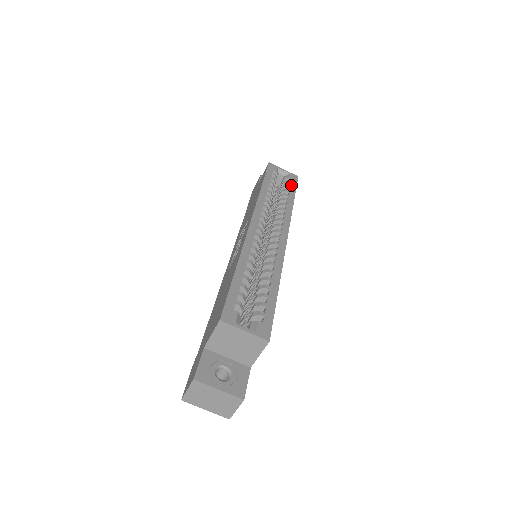
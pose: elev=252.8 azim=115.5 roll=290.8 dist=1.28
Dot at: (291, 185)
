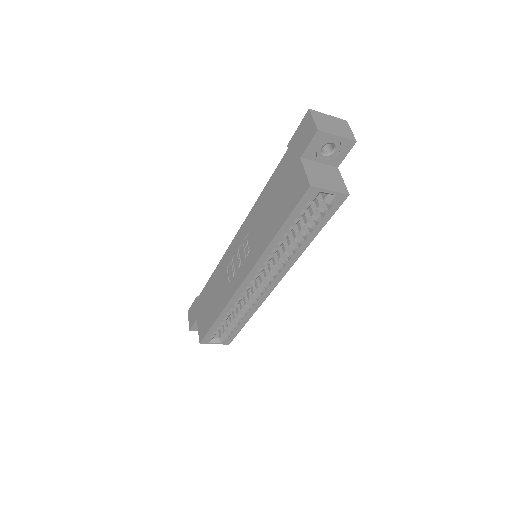
Dot at: (324, 217)
